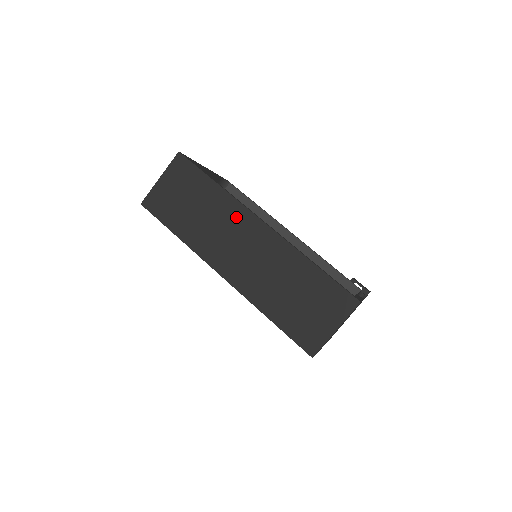
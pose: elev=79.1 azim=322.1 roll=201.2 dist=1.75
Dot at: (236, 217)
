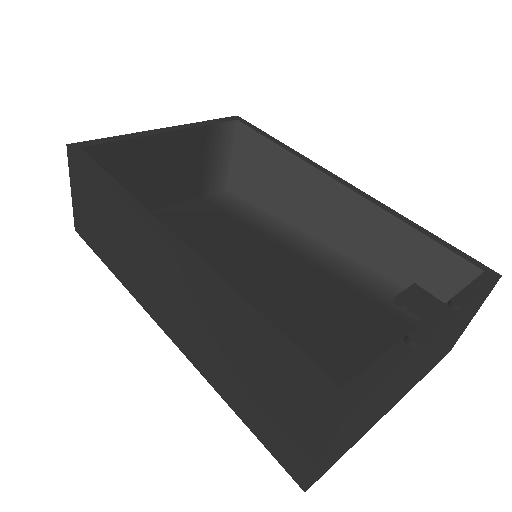
Dot at: (143, 238)
